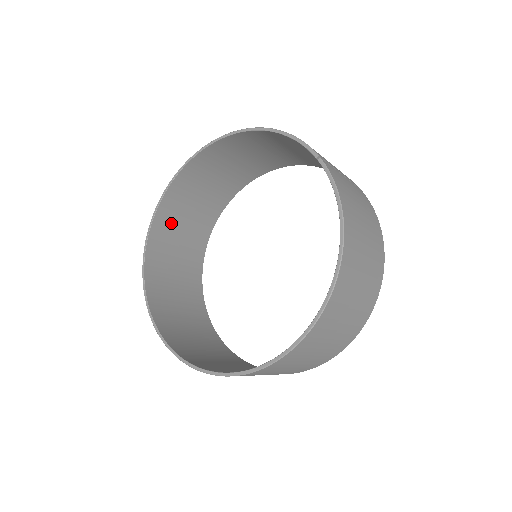
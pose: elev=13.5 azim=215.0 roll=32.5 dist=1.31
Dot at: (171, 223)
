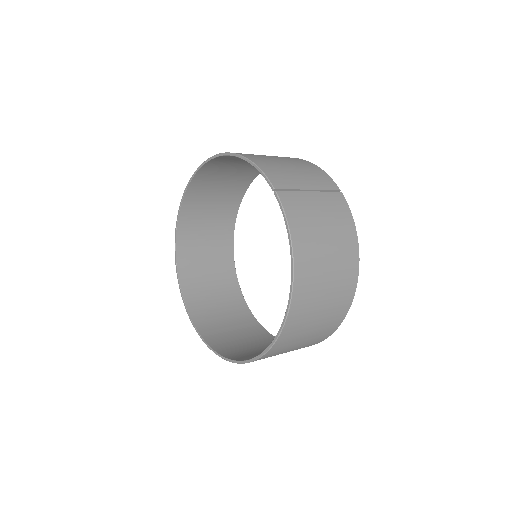
Dot at: (195, 223)
